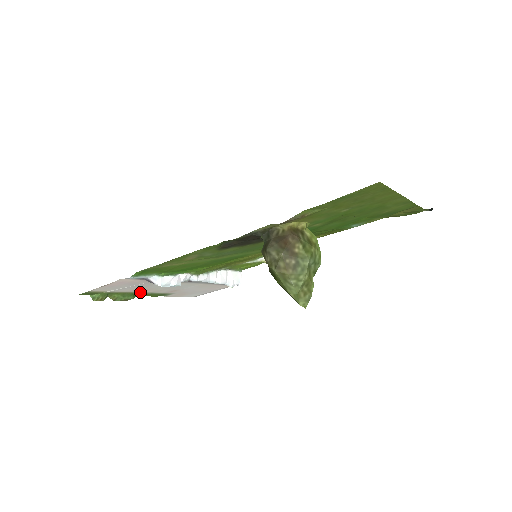
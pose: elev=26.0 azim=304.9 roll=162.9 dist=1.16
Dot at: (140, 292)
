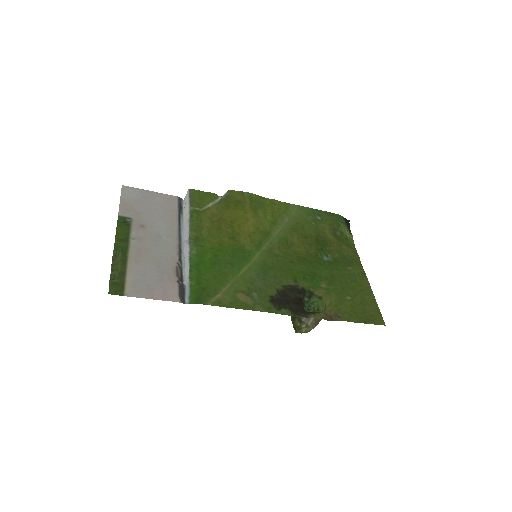
Dot at: (130, 248)
